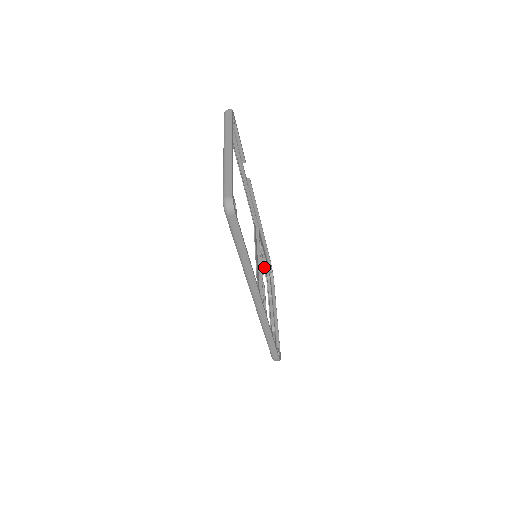
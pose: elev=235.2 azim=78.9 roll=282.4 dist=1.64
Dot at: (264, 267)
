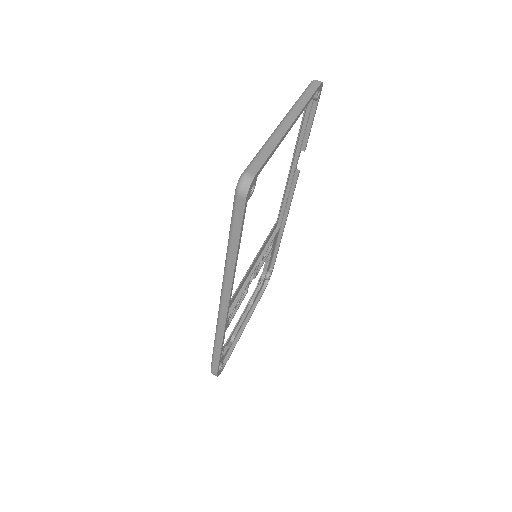
Dot at: (263, 270)
